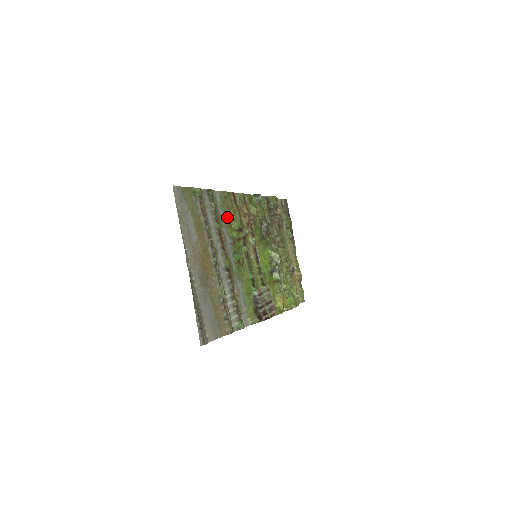
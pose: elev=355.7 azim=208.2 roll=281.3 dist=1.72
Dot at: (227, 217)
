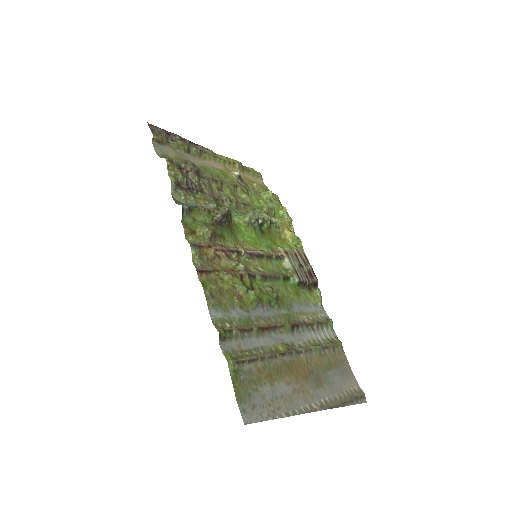
Dot at: (234, 301)
